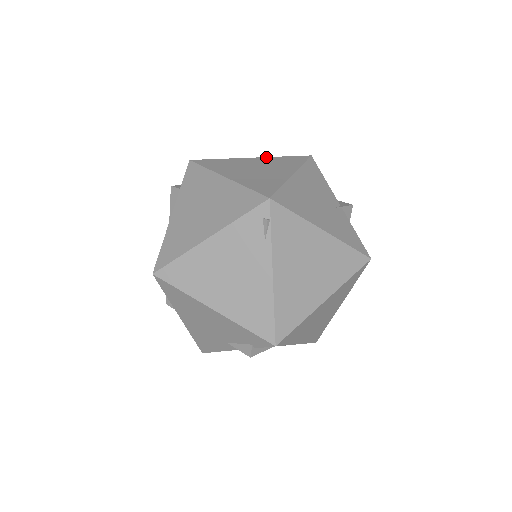
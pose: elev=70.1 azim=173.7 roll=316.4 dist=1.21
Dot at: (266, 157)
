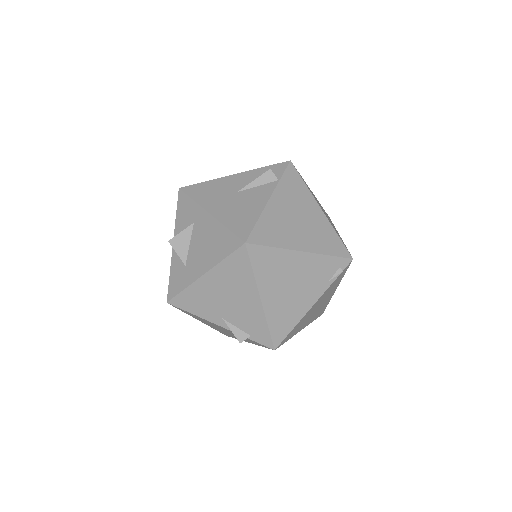
Dot at: occluded
